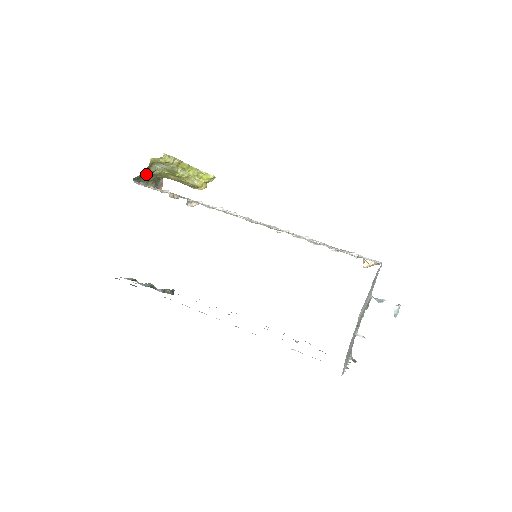
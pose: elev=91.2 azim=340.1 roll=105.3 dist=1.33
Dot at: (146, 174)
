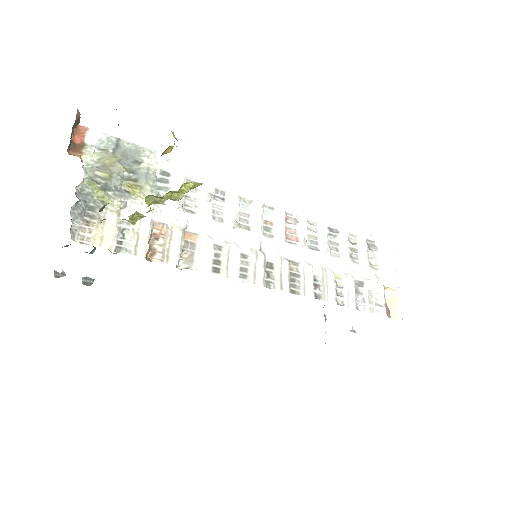
Dot at: occluded
